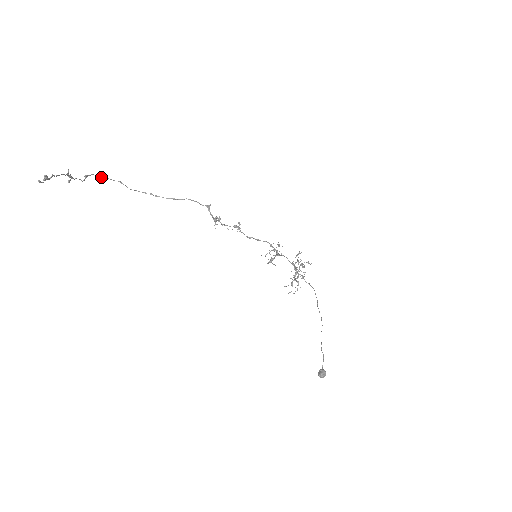
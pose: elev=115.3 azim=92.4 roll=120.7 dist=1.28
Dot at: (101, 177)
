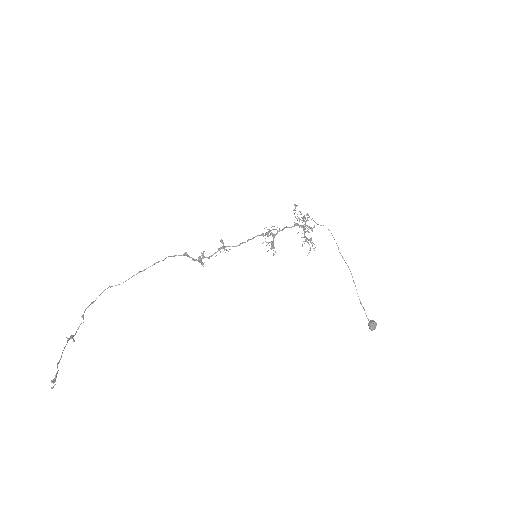
Dot at: (93, 302)
